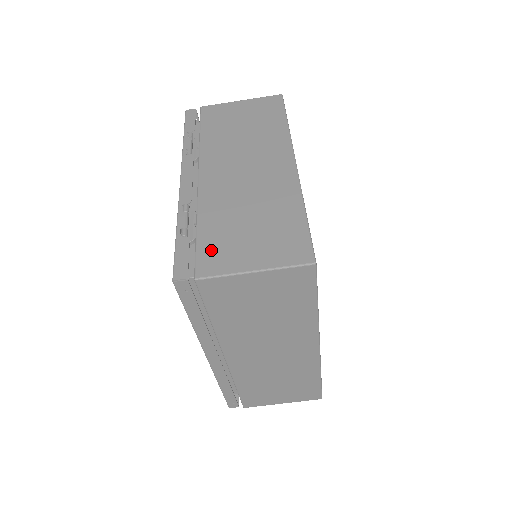
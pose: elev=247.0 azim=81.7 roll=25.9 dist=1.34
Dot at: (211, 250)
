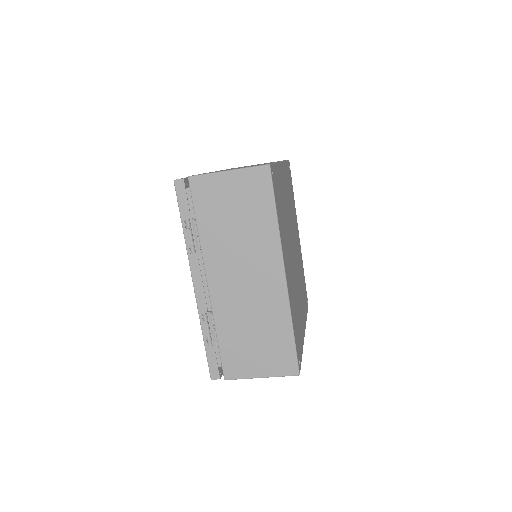
Dot at: (231, 359)
